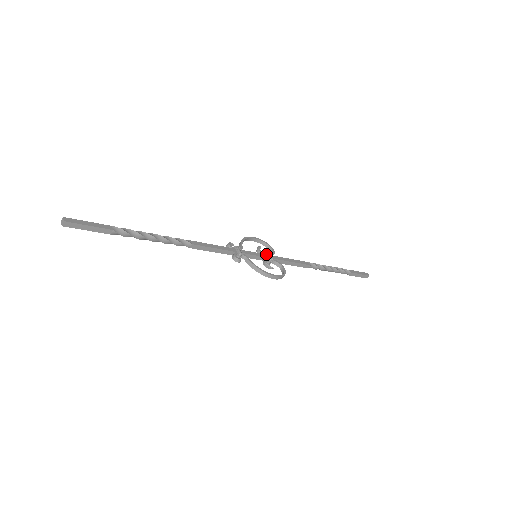
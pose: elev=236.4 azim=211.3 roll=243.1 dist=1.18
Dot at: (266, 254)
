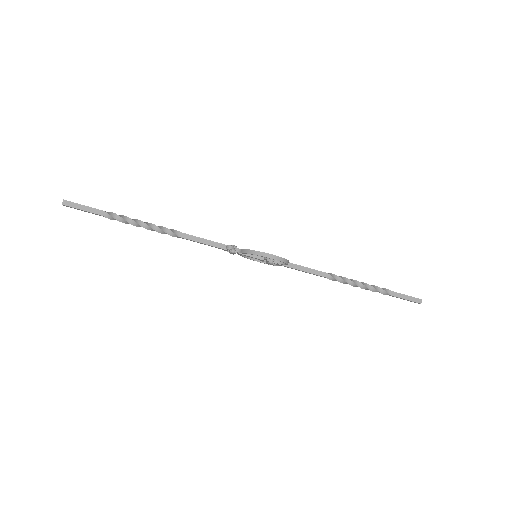
Dot at: occluded
